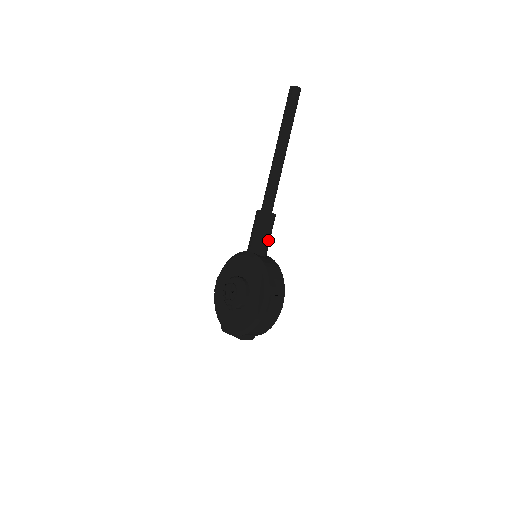
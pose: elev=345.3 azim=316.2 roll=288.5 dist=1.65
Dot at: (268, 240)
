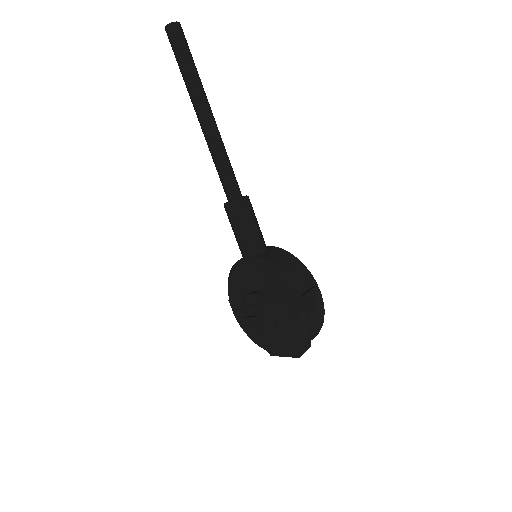
Dot at: (258, 231)
